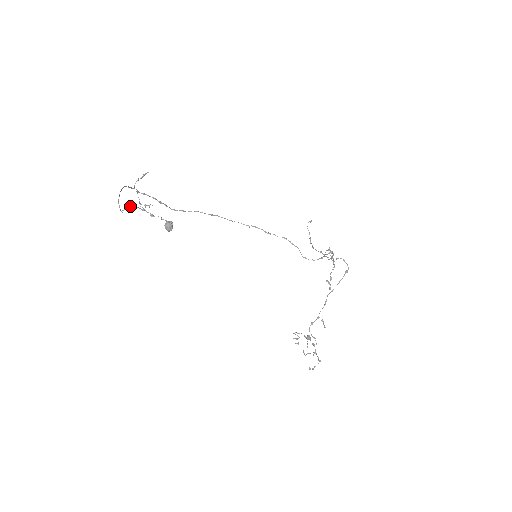
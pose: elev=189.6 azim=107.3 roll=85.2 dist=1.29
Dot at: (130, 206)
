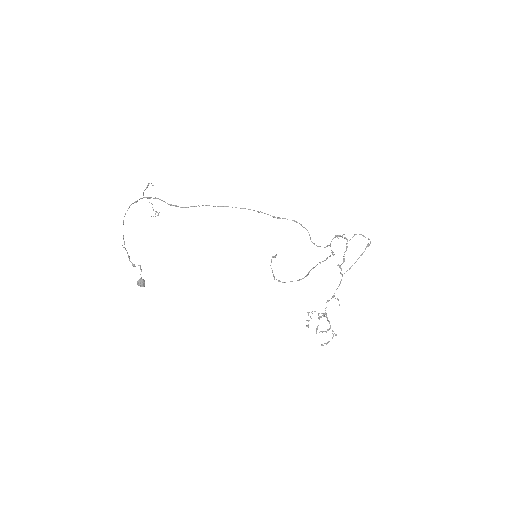
Dot at: (123, 247)
